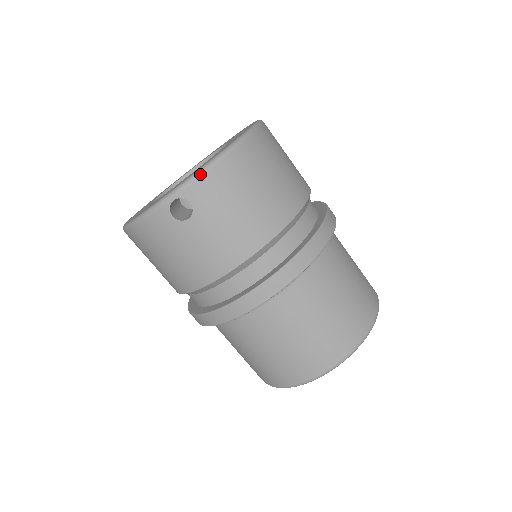
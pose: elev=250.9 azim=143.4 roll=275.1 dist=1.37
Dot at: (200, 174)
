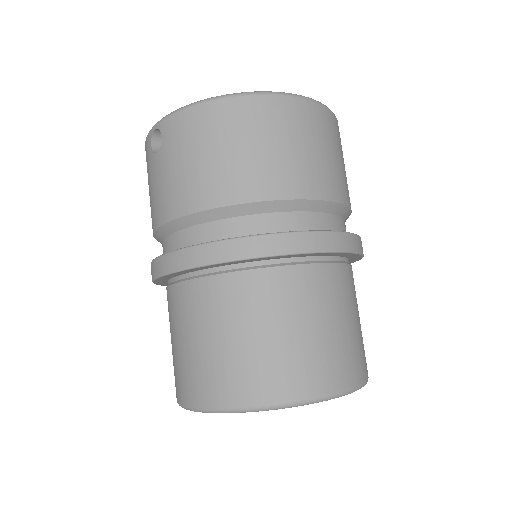
Dot at: (179, 110)
